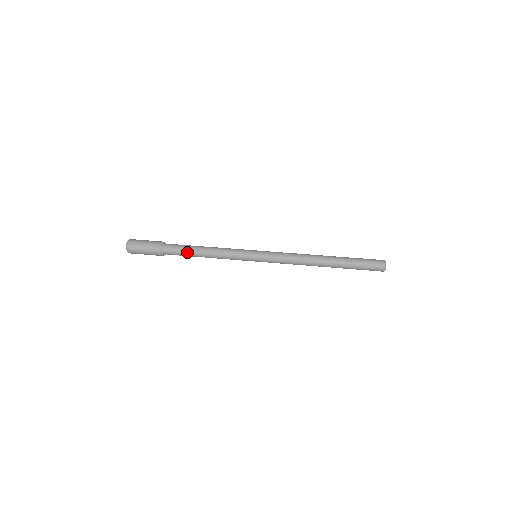
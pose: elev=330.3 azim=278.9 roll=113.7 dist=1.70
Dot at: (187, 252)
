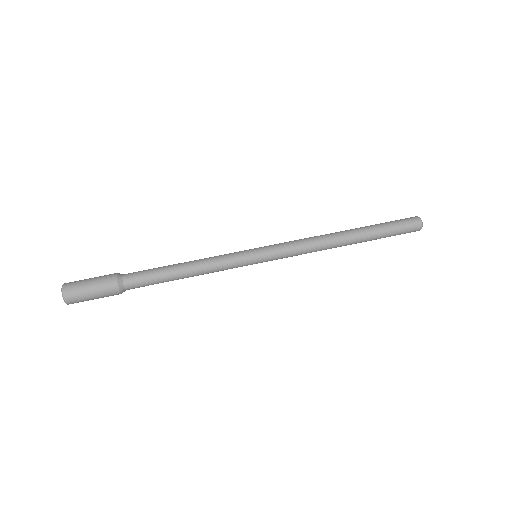
Dot at: occluded
